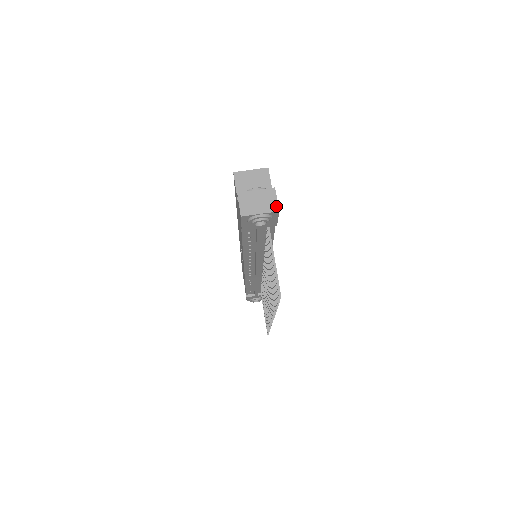
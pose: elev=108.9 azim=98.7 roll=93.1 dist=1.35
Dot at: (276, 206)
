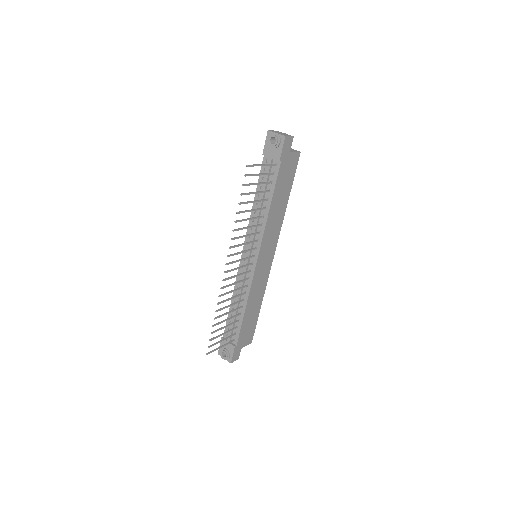
Dot at: (286, 136)
